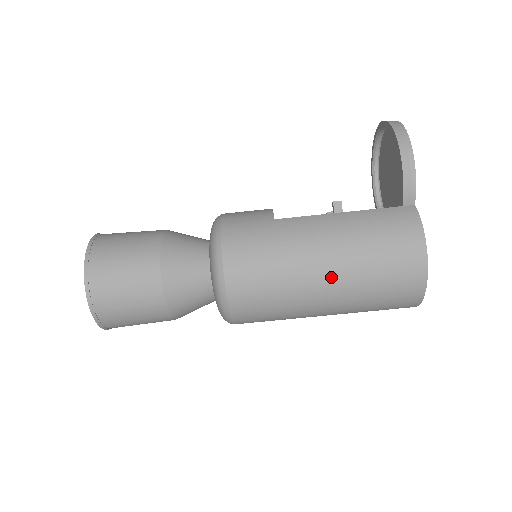
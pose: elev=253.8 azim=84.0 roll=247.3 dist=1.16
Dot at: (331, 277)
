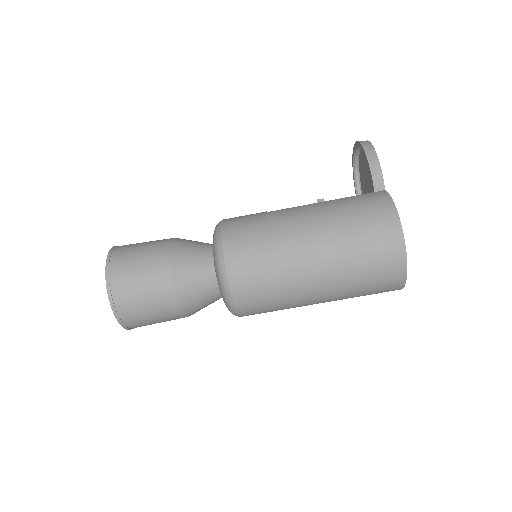
Dot at: (317, 244)
